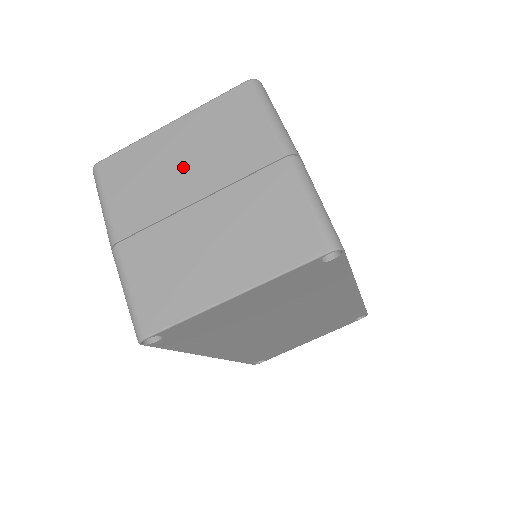
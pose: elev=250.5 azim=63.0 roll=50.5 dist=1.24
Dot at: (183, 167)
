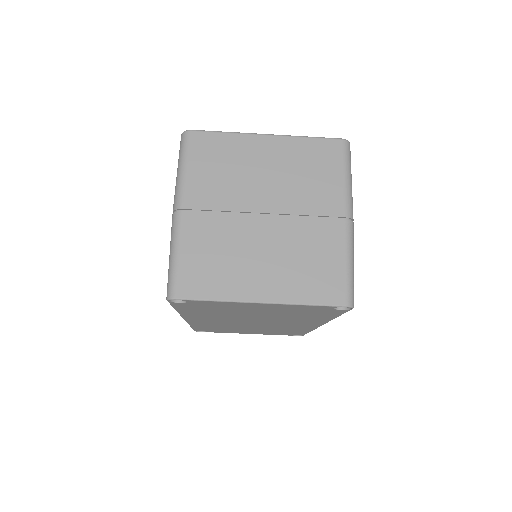
Dot at: (264, 178)
